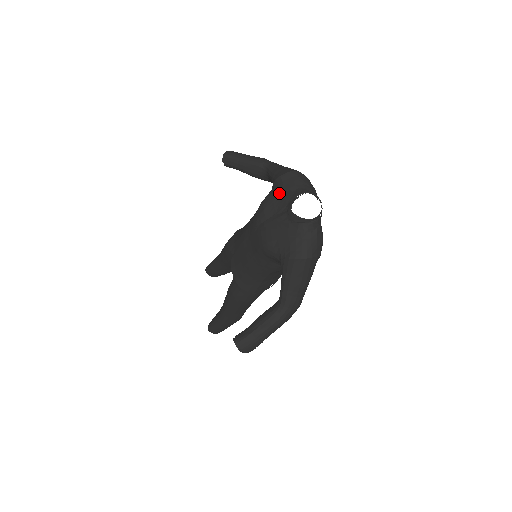
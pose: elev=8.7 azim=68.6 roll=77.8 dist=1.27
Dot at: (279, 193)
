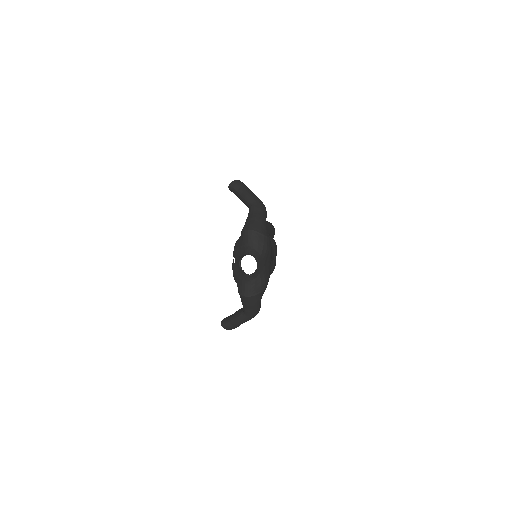
Dot at: (240, 244)
